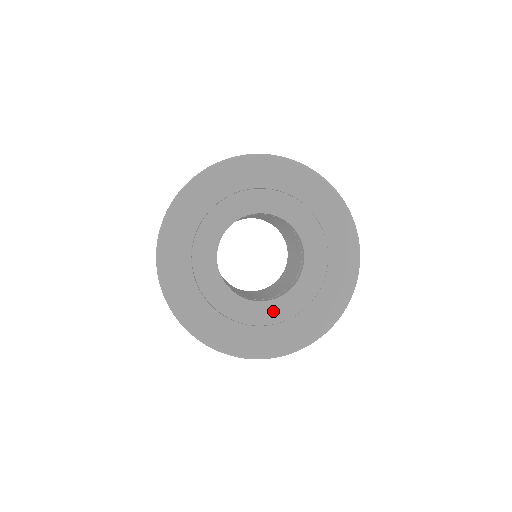
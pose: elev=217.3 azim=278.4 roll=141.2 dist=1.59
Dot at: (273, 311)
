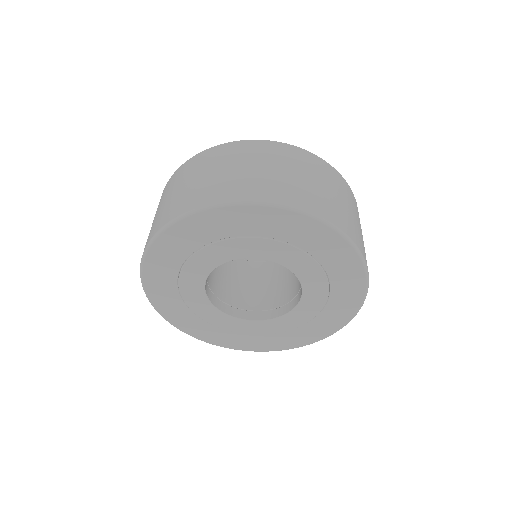
Dot at: (243, 326)
